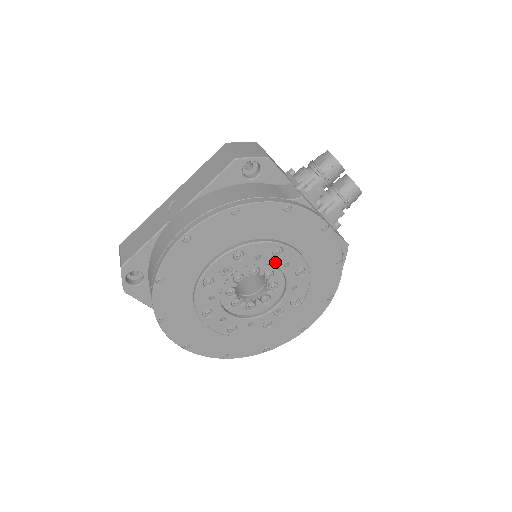
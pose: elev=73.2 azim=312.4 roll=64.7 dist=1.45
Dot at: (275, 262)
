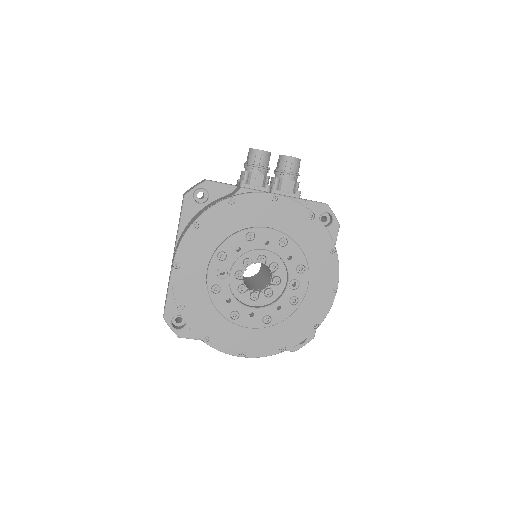
Dot at: (255, 246)
